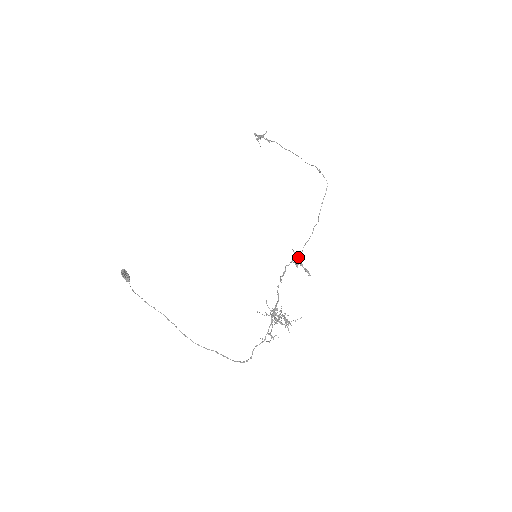
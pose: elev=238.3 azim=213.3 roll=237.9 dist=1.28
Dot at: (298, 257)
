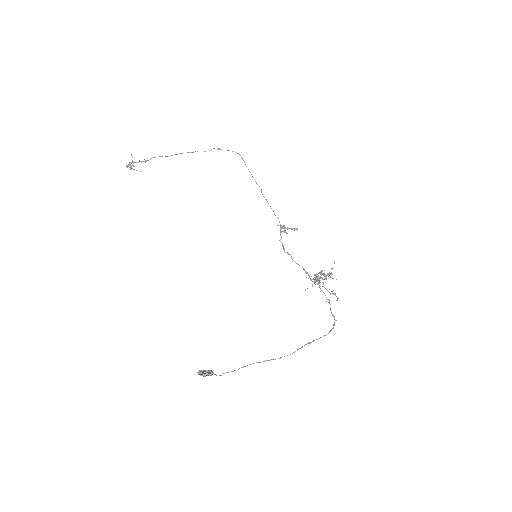
Dot at: occluded
